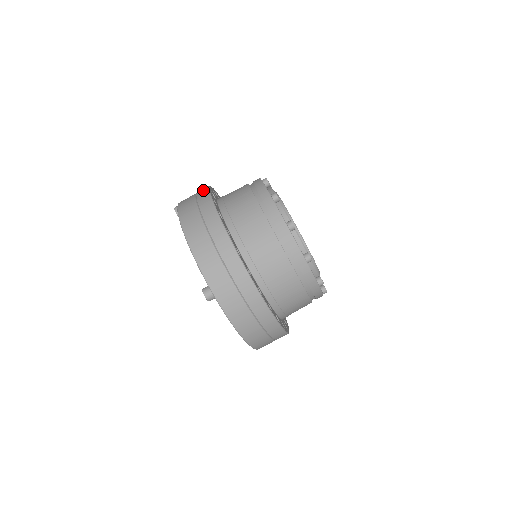
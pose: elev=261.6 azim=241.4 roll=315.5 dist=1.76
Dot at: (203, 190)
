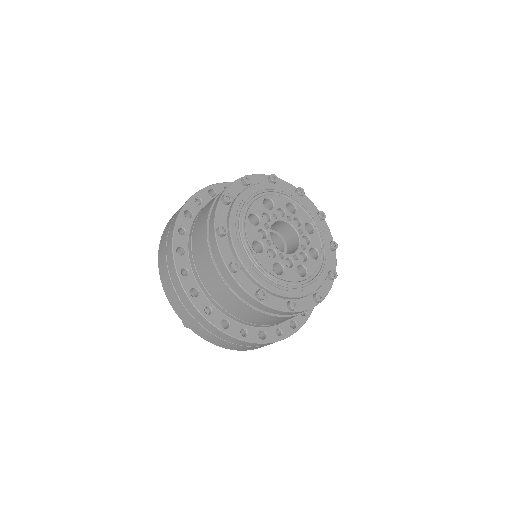
Dot at: occluded
